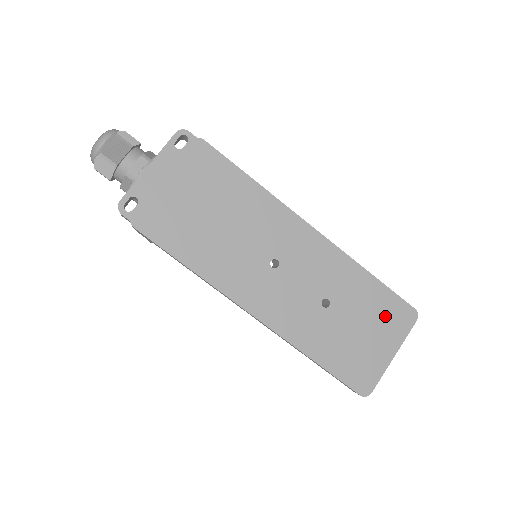
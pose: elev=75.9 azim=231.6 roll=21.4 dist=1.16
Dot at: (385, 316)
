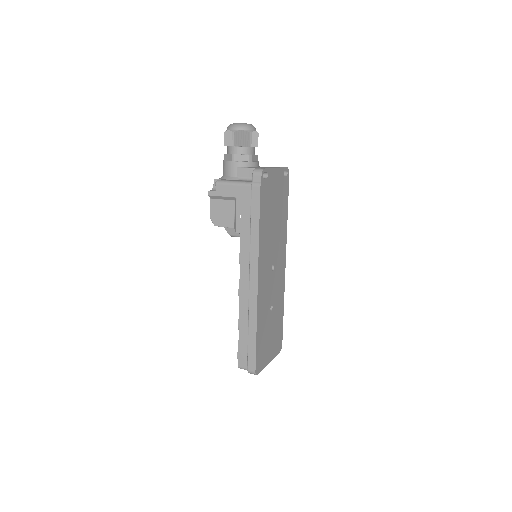
Dot at: (277, 338)
